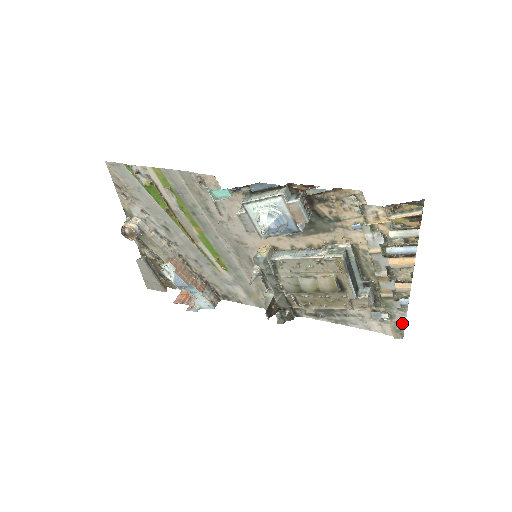
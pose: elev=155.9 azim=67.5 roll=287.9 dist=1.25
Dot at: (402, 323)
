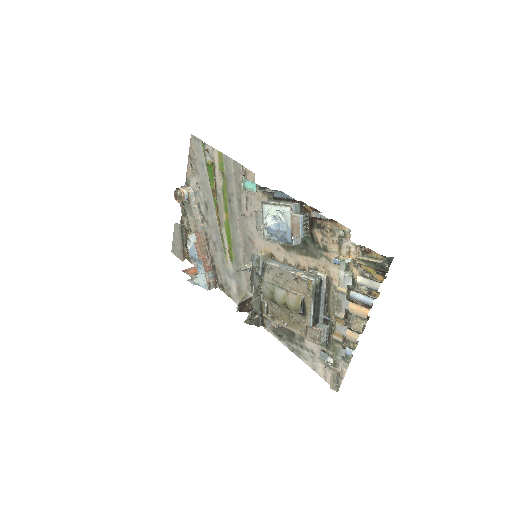
Dot at: (342, 375)
